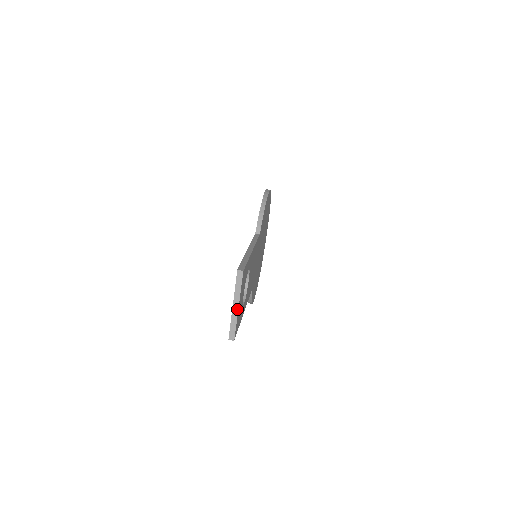
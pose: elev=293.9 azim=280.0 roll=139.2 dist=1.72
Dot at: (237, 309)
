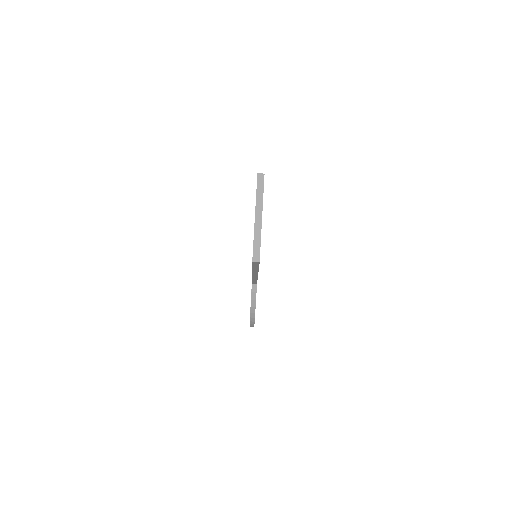
Dot at: (260, 220)
